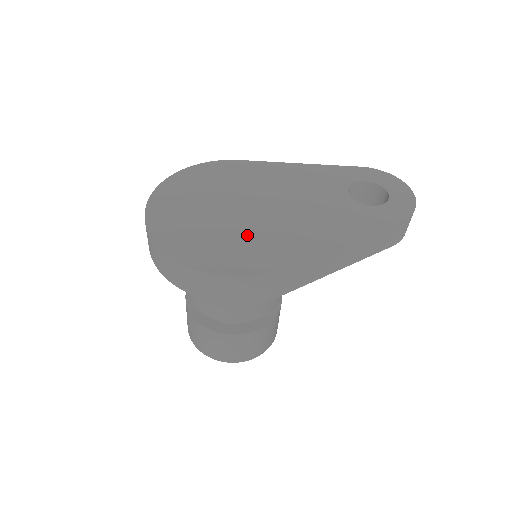
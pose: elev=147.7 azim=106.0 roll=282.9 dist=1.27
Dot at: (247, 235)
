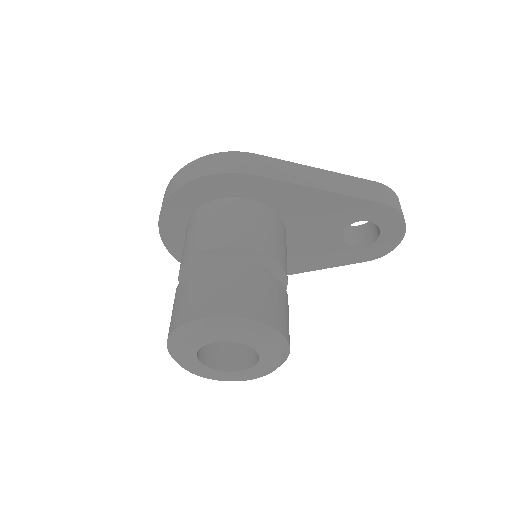
Dot at: occluded
